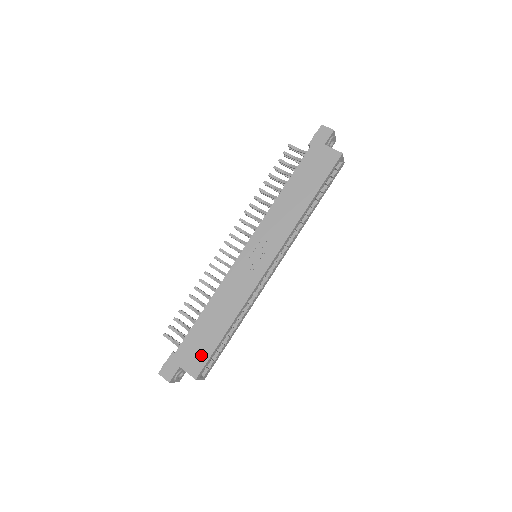
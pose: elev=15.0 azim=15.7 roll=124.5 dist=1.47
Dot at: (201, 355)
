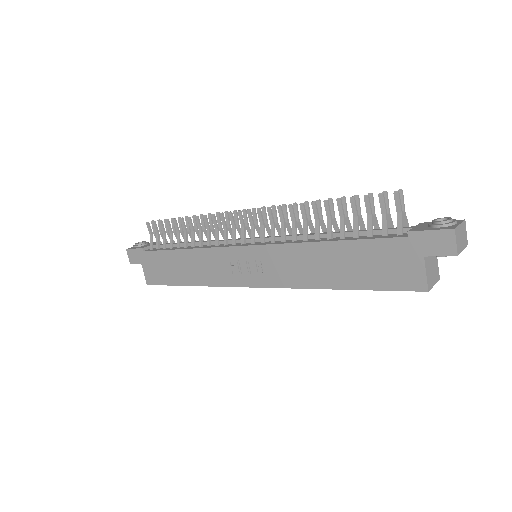
Dot at: (159, 276)
